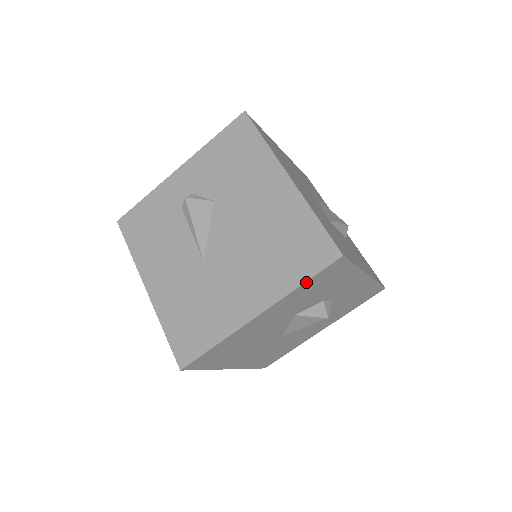
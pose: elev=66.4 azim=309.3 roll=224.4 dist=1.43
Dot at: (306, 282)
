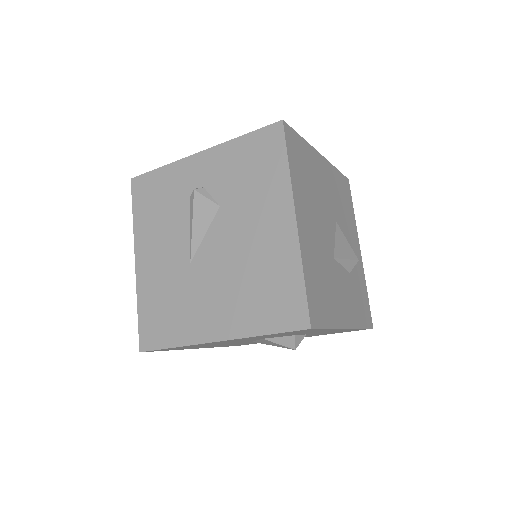
Dot at: (269, 334)
